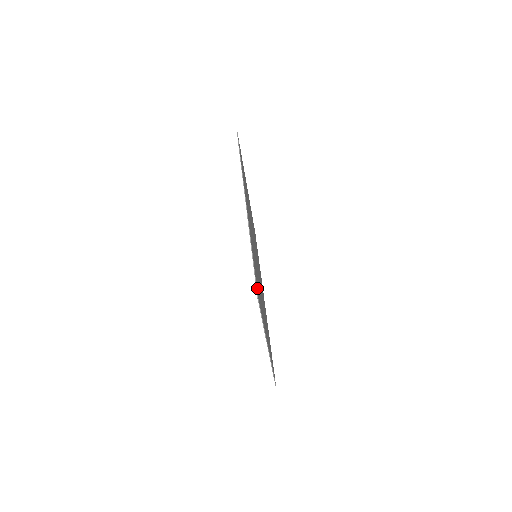
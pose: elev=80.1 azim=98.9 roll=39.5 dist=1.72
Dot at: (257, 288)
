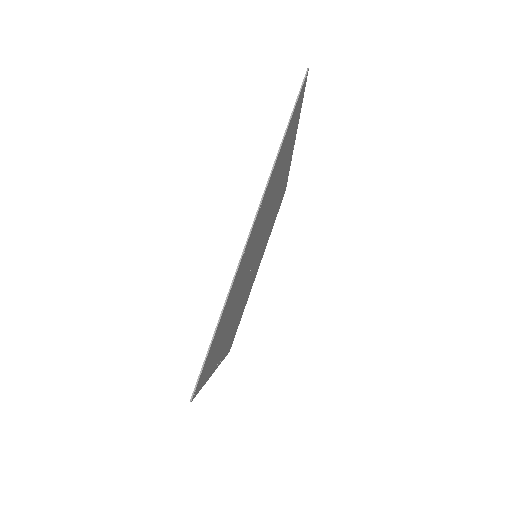
Dot at: (300, 99)
